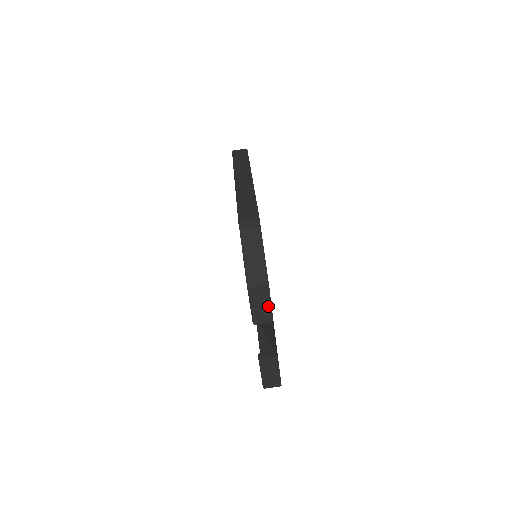
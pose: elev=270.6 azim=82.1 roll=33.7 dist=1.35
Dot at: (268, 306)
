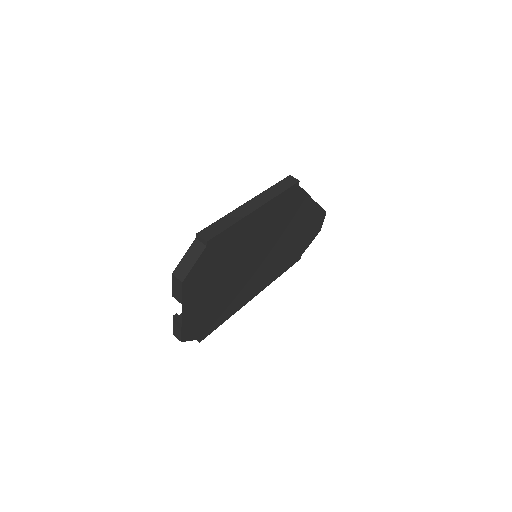
Dot at: (180, 293)
